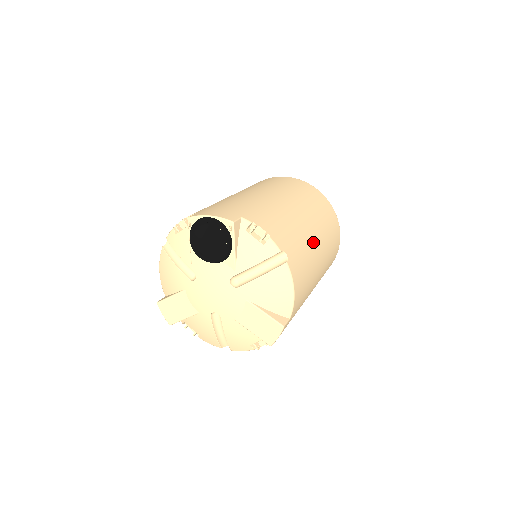
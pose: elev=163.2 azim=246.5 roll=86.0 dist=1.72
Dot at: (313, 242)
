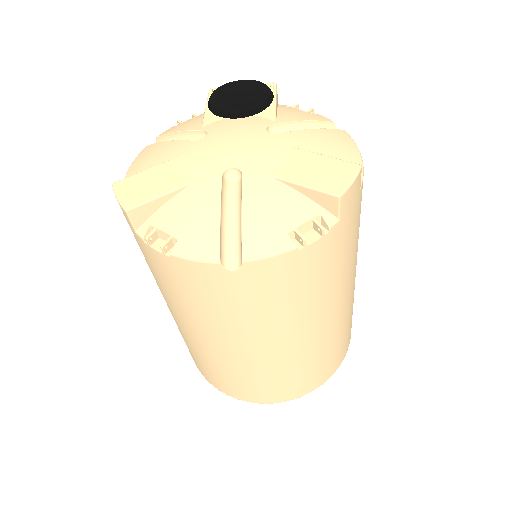
Dot at: occluded
